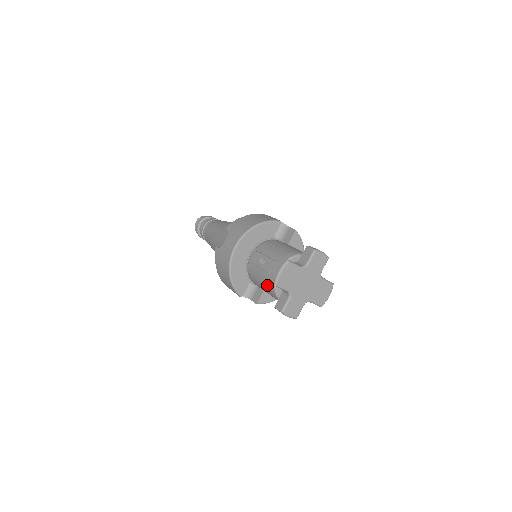
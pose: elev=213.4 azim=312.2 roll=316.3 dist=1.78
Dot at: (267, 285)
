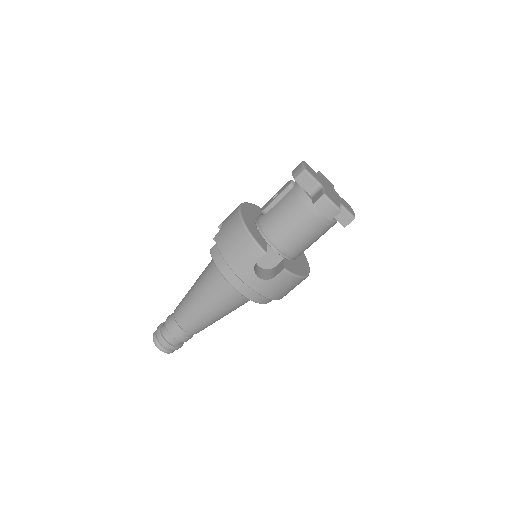
Dot at: (293, 201)
